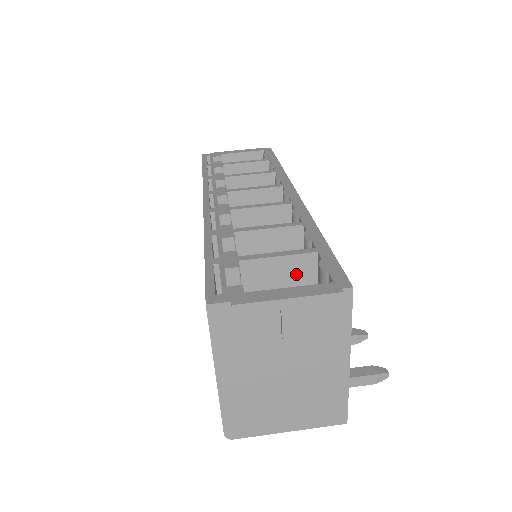
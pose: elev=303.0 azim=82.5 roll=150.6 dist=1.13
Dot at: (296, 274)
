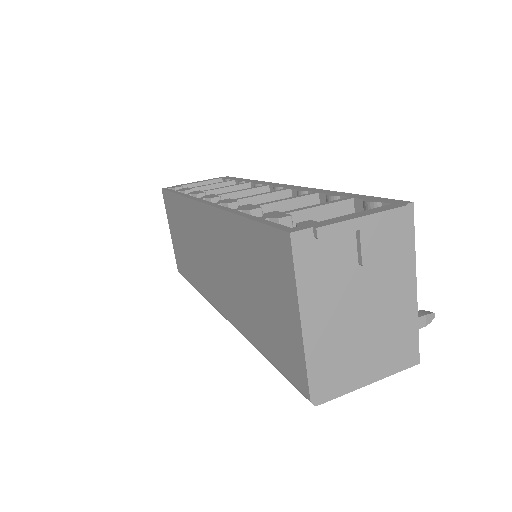
Dot at: occluded
